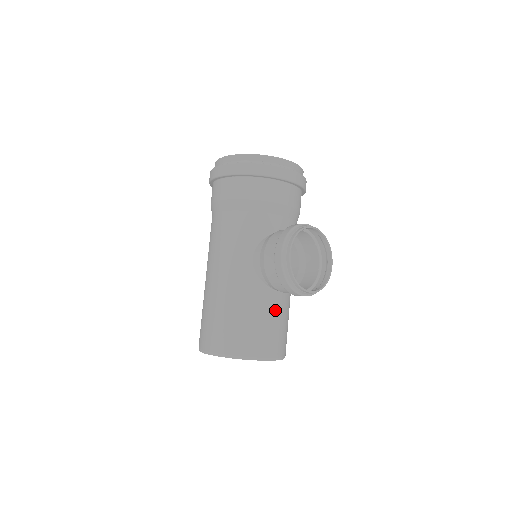
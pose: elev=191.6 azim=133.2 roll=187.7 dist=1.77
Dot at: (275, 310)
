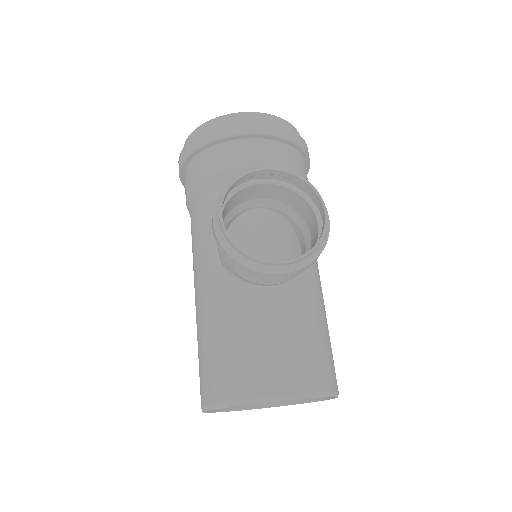
Dot at: (269, 317)
